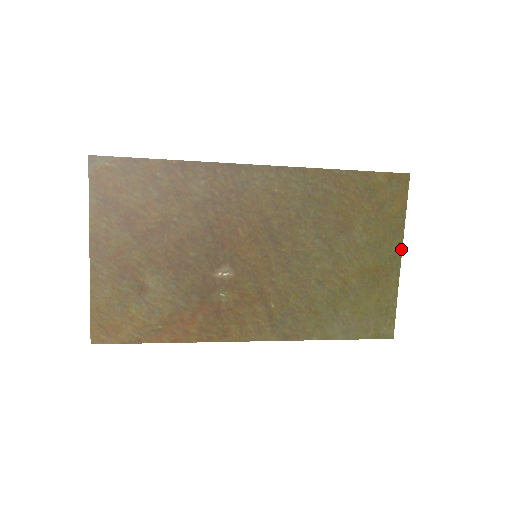
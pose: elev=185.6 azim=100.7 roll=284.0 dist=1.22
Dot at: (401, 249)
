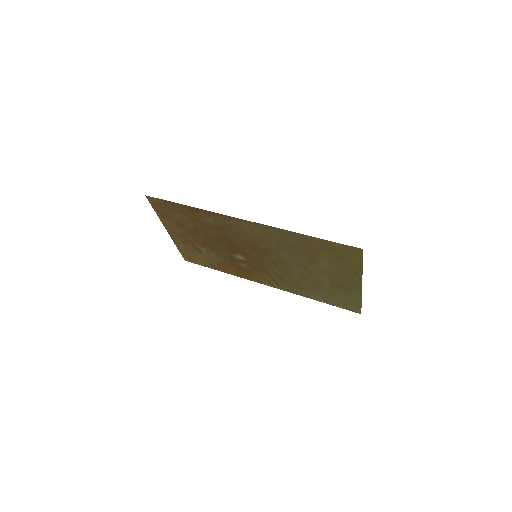
Dot at: (361, 281)
